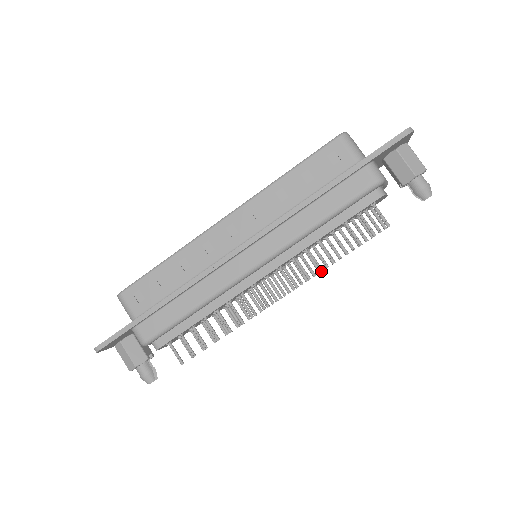
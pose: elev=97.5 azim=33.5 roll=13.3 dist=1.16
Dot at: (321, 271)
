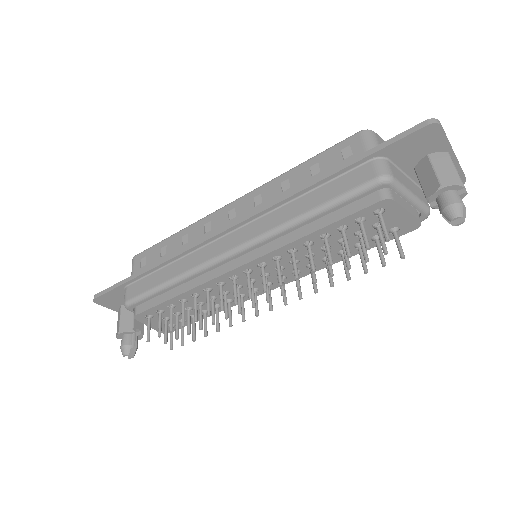
Dot at: (297, 277)
